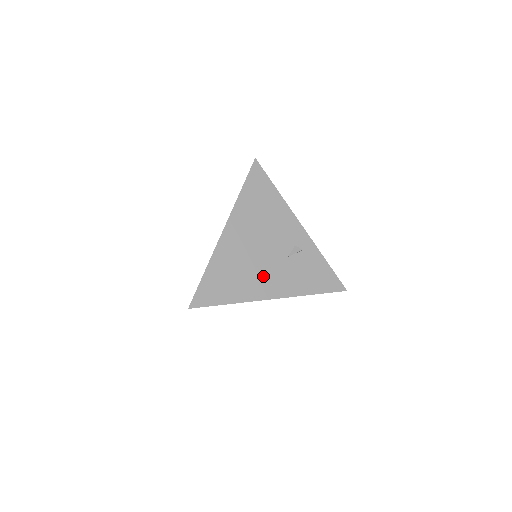
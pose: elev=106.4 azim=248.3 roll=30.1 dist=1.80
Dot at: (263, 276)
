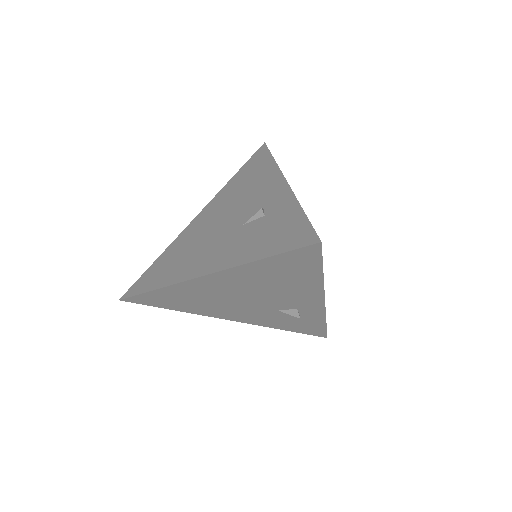
Dot at: (231, 310)
